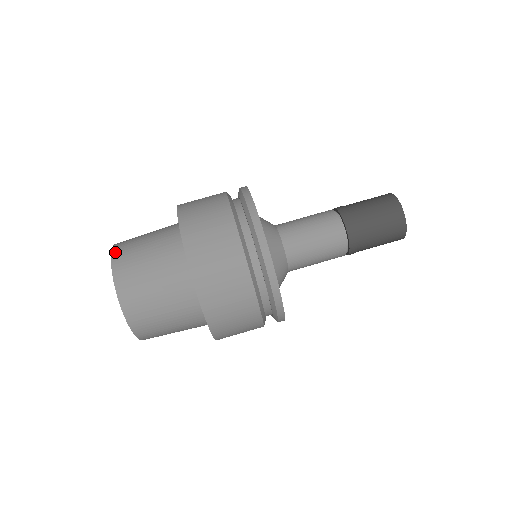
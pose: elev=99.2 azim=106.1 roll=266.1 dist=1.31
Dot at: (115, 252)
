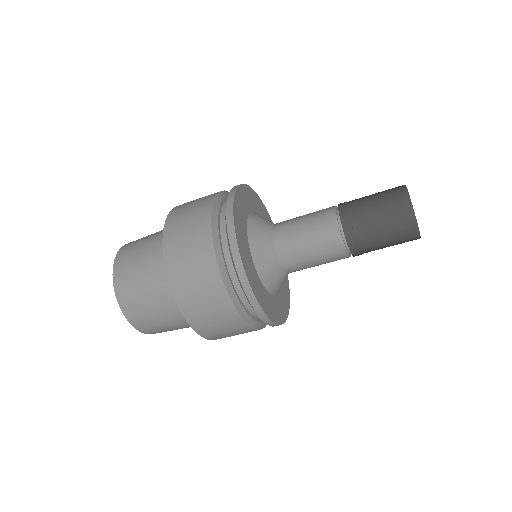
Dot at: (130, 319)
